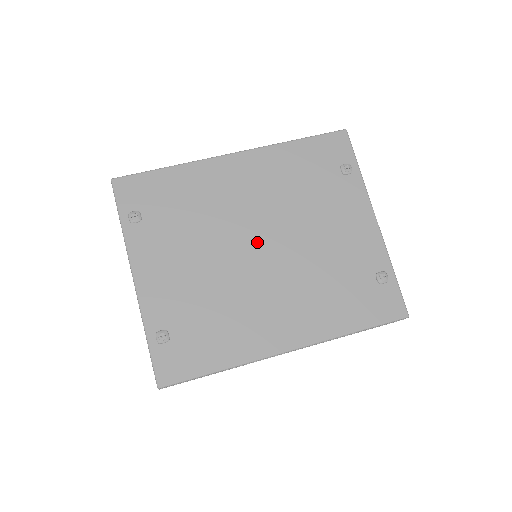
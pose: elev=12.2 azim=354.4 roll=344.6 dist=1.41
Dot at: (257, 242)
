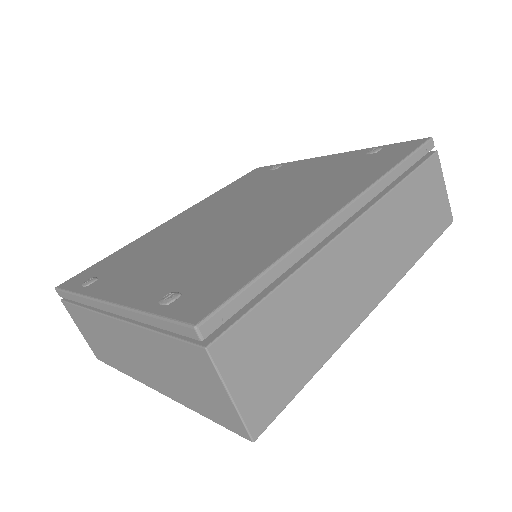
Dot at: (233, 215)
